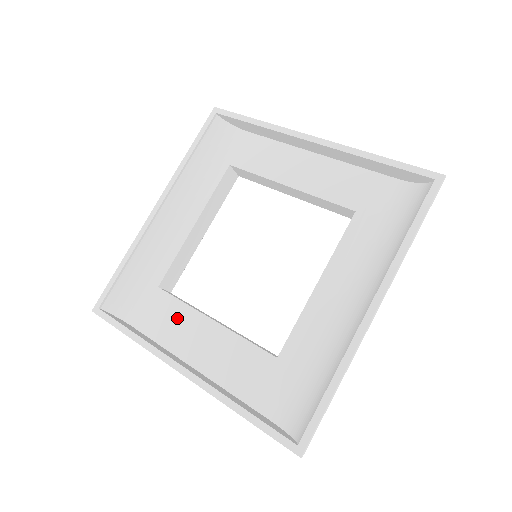
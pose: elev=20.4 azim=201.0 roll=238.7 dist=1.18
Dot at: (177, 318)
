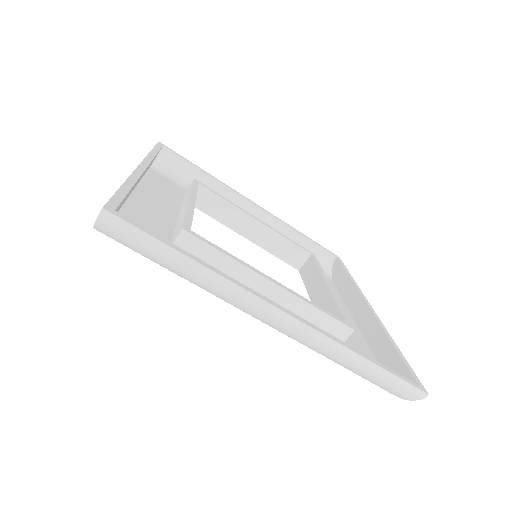
Dot at: (173, 194)
